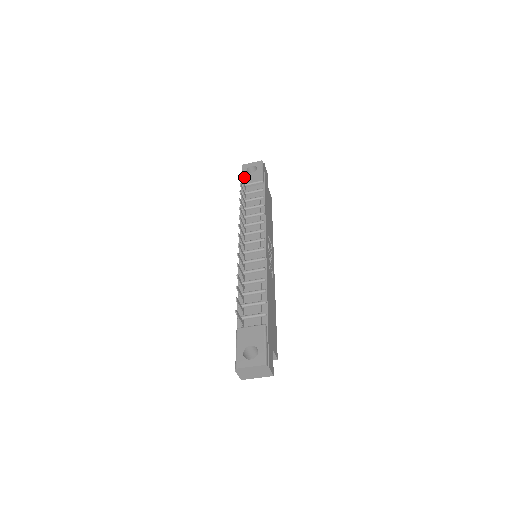
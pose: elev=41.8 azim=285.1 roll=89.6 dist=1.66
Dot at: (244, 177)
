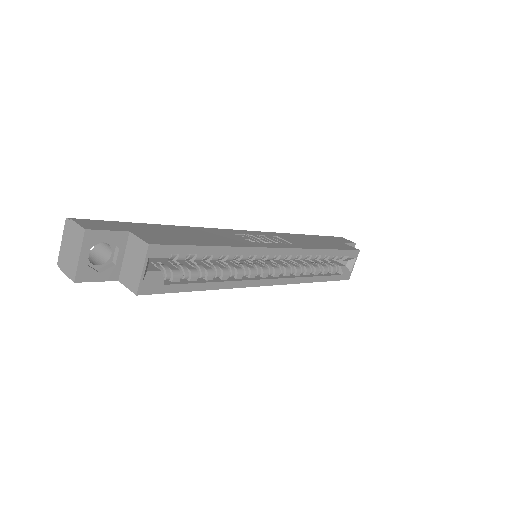
Dot at: occluded
